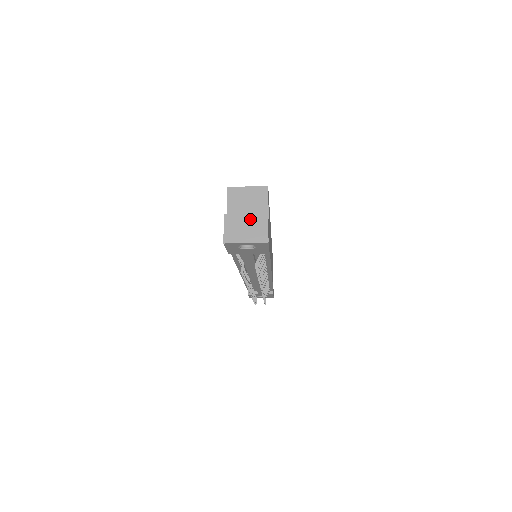
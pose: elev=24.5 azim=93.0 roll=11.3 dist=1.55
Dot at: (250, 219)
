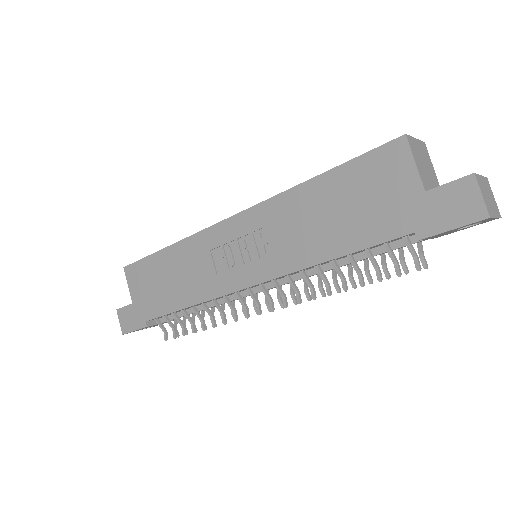
Dot at: (485, 183)
